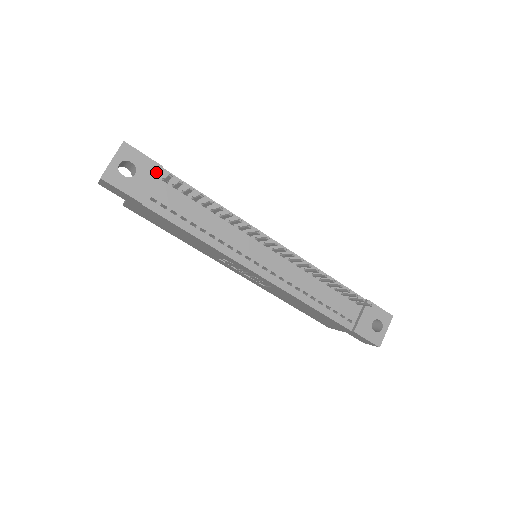
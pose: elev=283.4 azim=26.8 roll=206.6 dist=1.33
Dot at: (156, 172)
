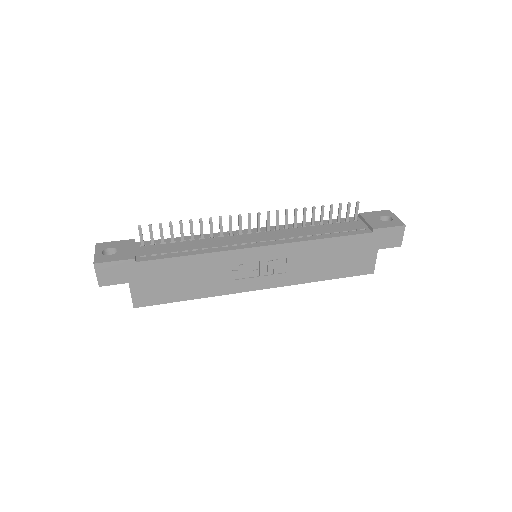
Dot at: (132, 243)
